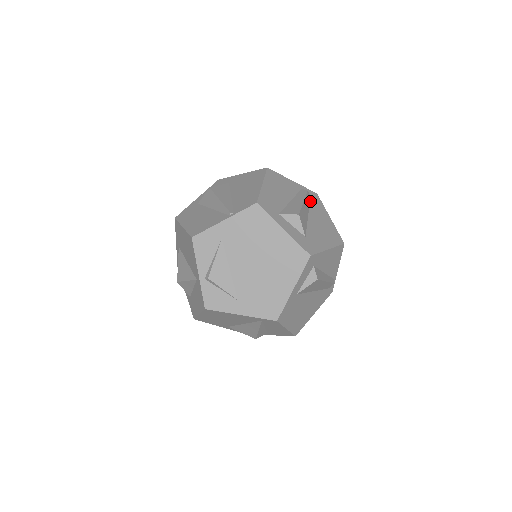
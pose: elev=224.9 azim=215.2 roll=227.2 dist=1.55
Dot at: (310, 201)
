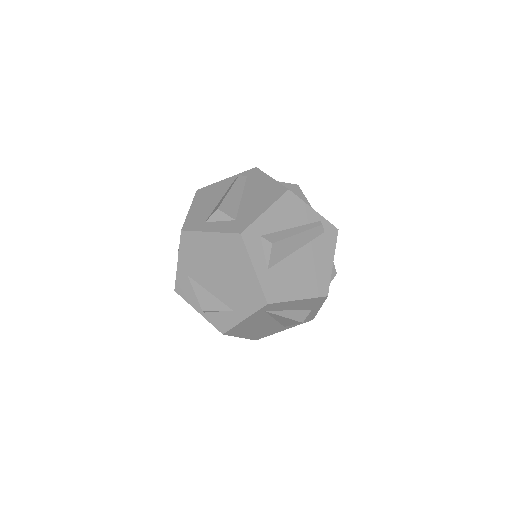
Dot at: (246, 181)
